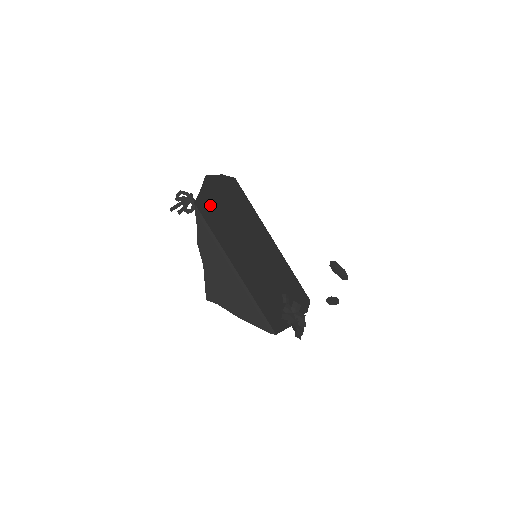
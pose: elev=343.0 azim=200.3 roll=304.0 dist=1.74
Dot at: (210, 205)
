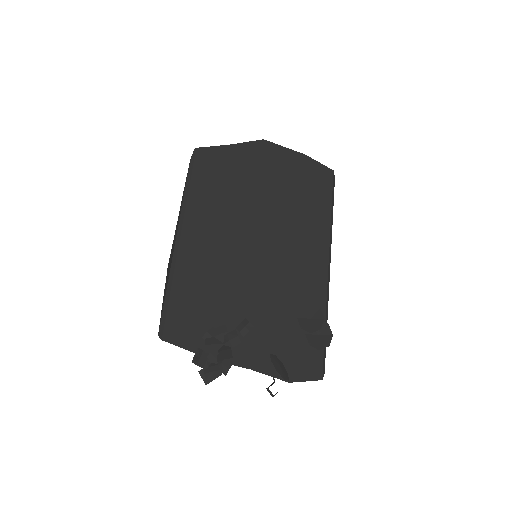
Dot at: (227, 164)
